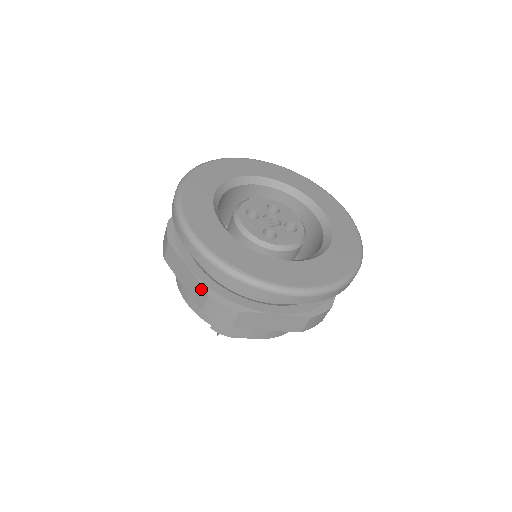
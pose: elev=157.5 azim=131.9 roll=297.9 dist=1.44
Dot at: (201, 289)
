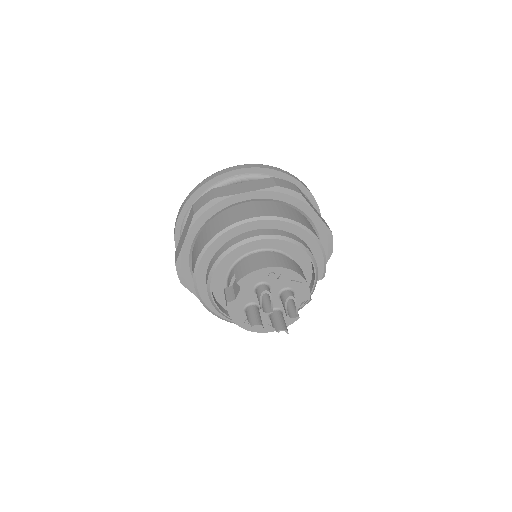
Dot at: (190, 214)
